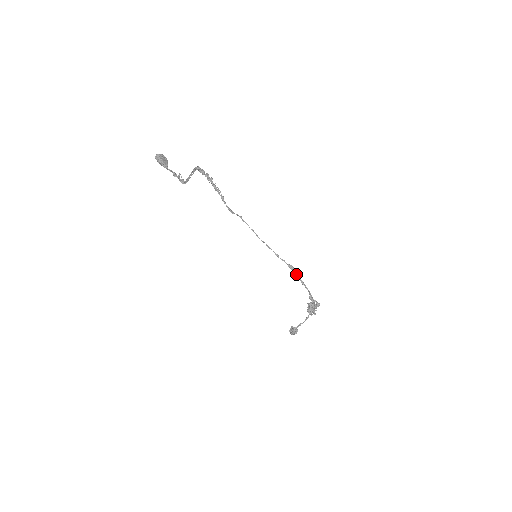
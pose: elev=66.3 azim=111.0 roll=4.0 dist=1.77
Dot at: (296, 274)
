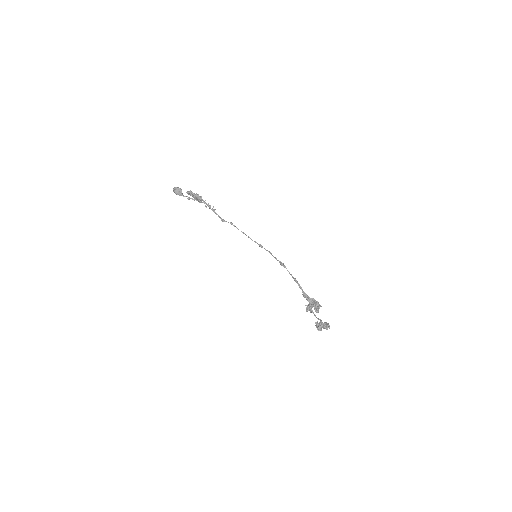
Dot at: (288, 271)
